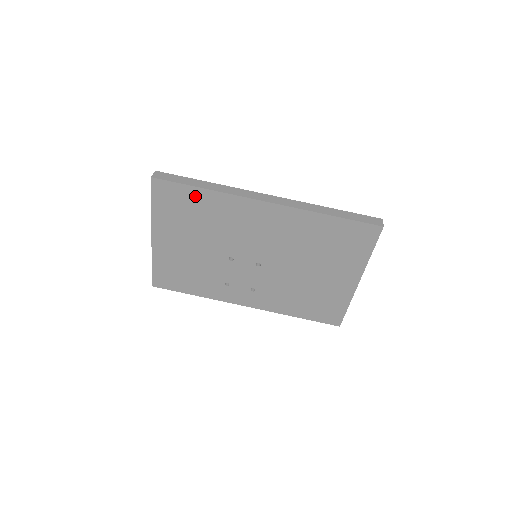
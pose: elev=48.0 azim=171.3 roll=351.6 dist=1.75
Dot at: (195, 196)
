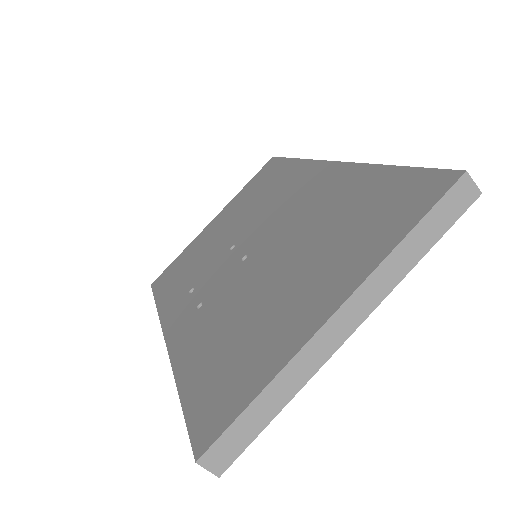
Dot at: (282, 168)
